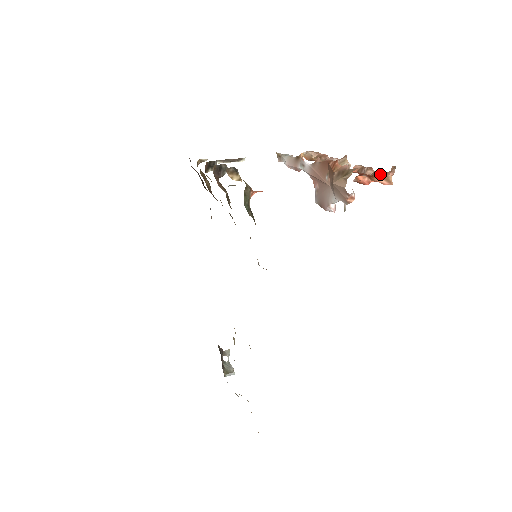
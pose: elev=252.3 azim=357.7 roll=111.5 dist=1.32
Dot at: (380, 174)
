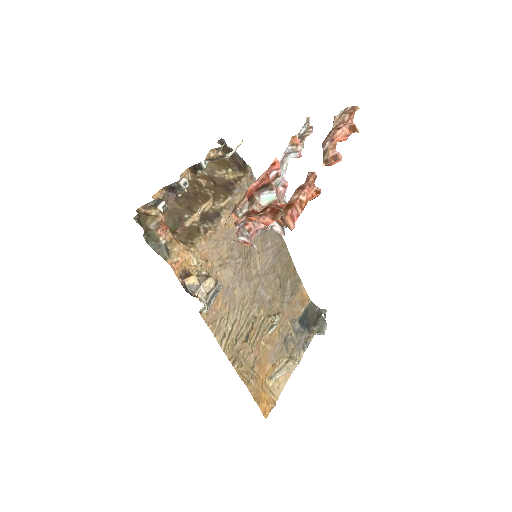
Dot at: (286, 210)
